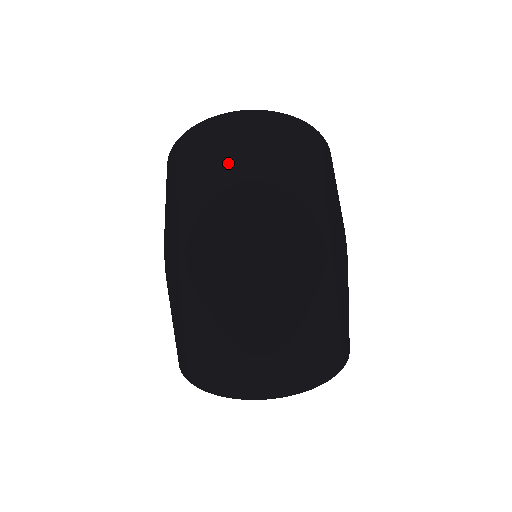
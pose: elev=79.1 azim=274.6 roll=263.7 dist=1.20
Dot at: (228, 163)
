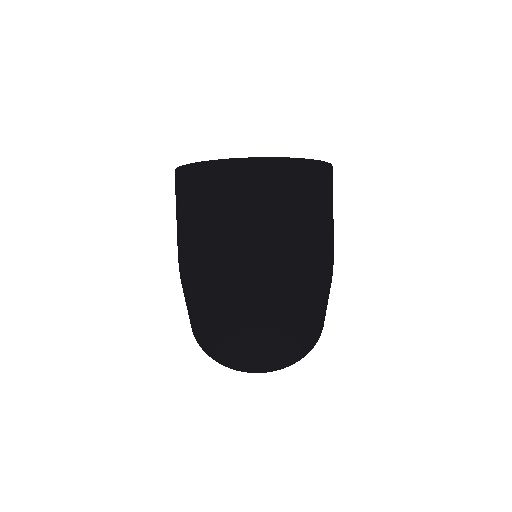
Dot at: (238, 221)
